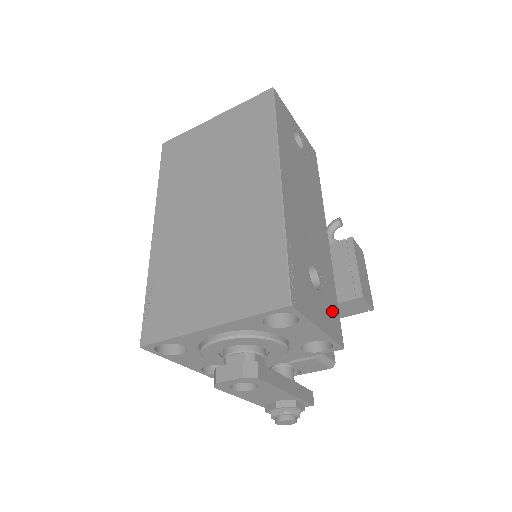
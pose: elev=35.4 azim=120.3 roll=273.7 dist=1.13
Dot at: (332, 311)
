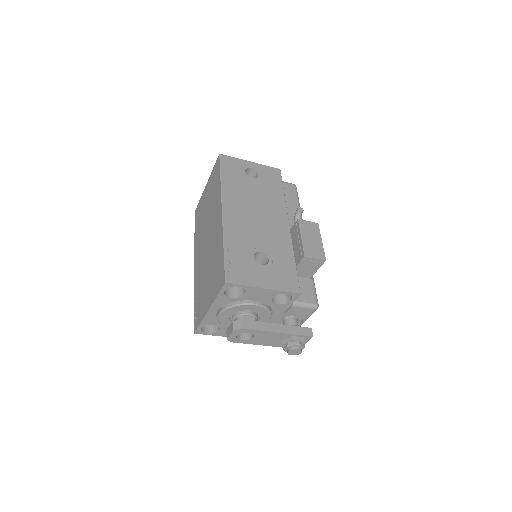
Dot at: (285, 273)
